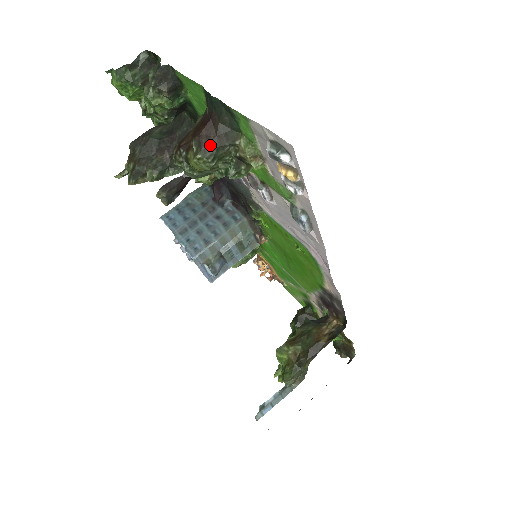
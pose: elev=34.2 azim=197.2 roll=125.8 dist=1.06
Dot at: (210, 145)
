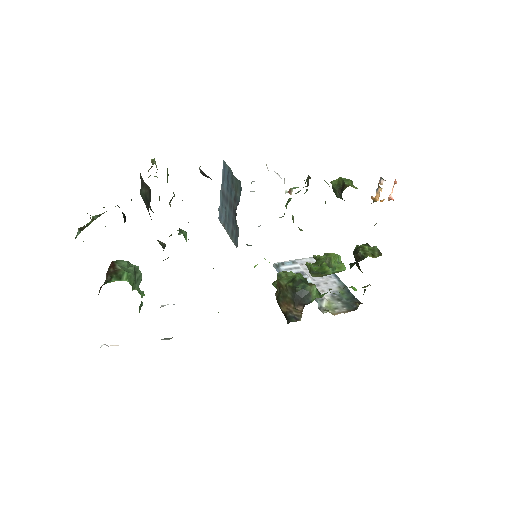
Dot at: occluded
